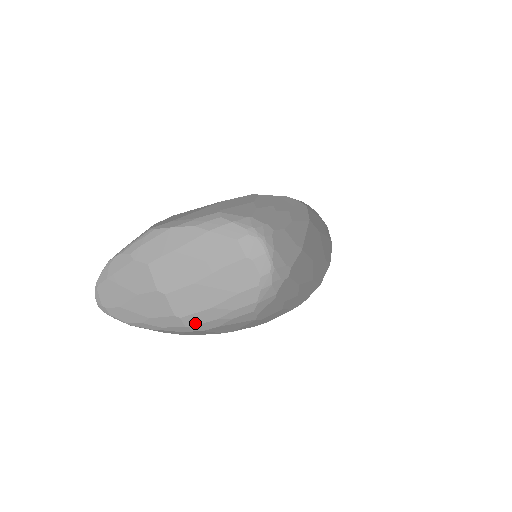
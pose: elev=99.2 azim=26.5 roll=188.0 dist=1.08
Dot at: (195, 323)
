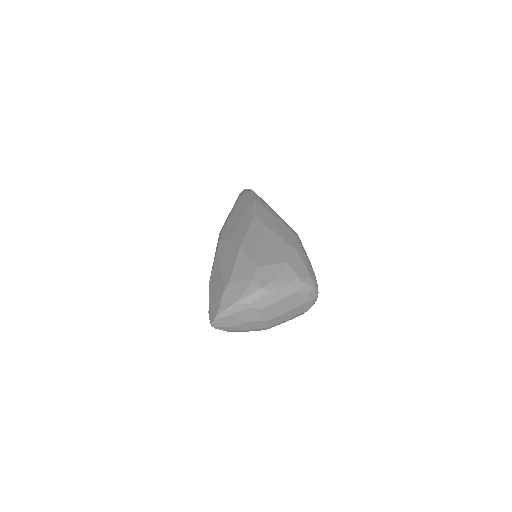
Dot at: occluded
